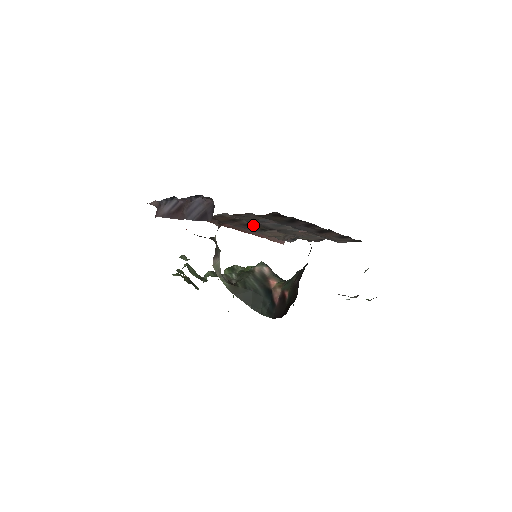
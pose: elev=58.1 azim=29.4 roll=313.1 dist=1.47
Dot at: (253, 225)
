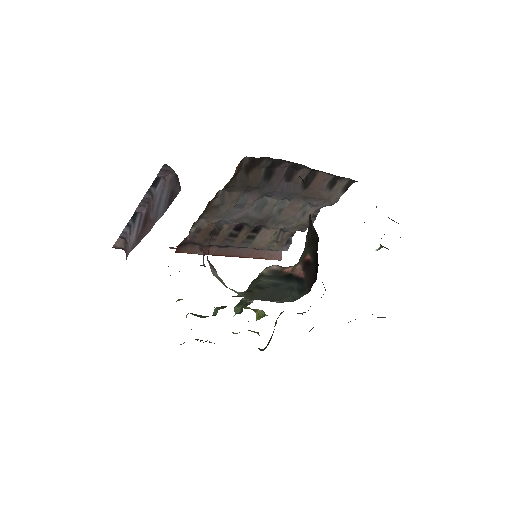
Dot at: (237, 233)
